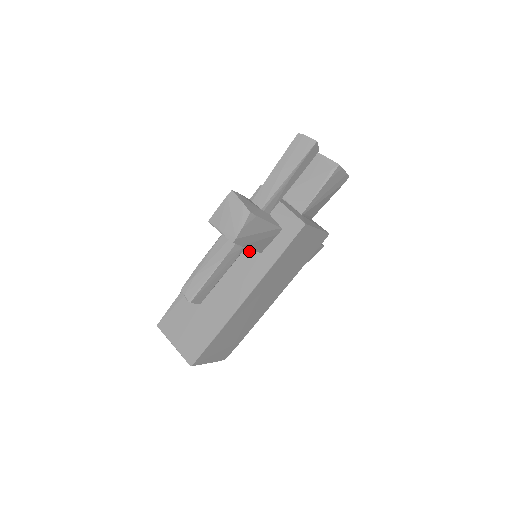
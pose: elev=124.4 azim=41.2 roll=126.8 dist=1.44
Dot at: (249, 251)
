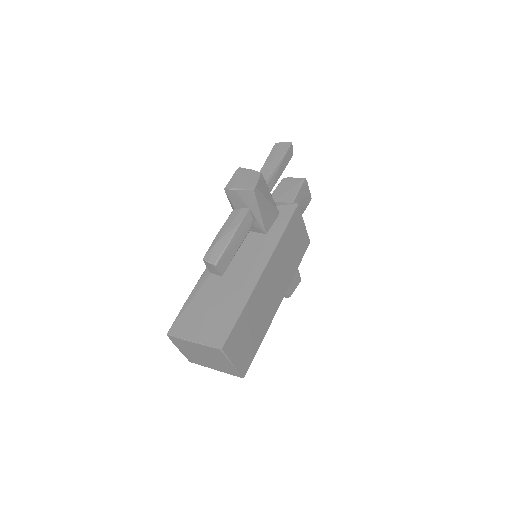
Dot at: (254, 237)
